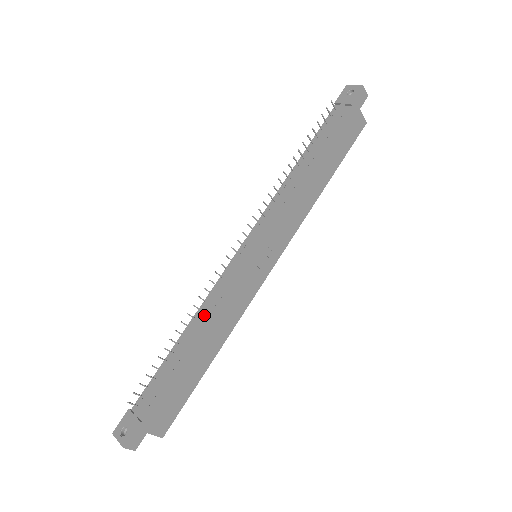
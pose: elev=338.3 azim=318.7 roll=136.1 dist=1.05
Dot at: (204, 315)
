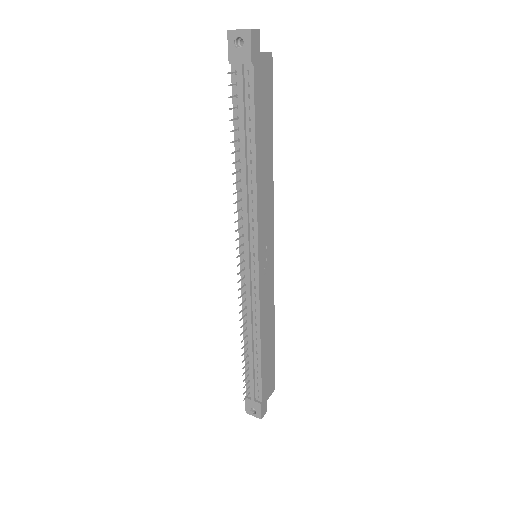
Dot at: (252, 326)
